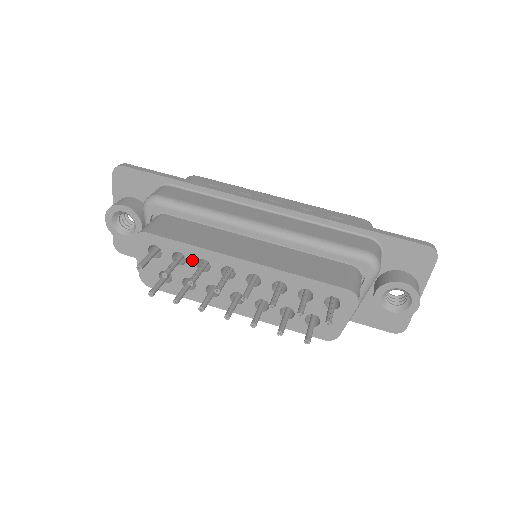
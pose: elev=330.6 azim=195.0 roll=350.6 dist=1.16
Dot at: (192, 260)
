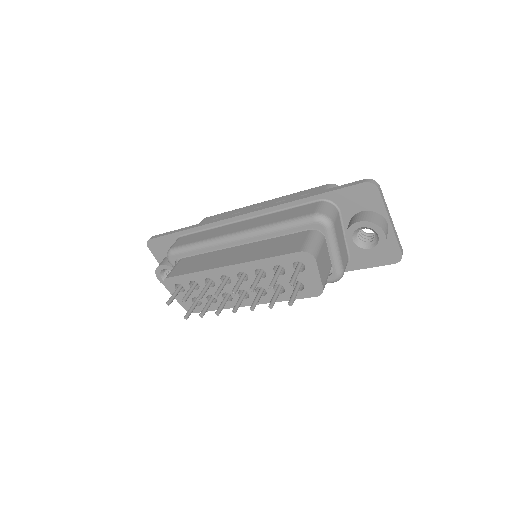
Dot at: (201, 282)
